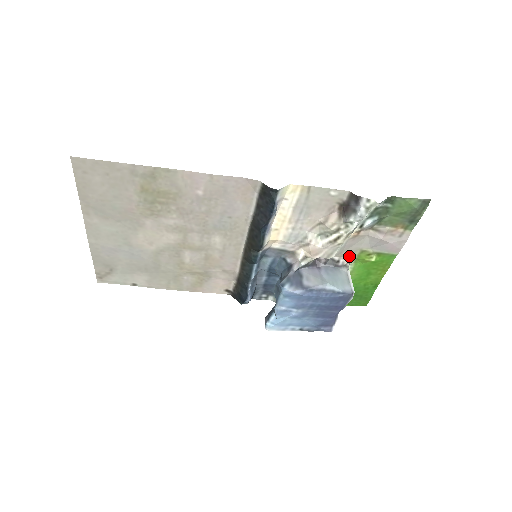
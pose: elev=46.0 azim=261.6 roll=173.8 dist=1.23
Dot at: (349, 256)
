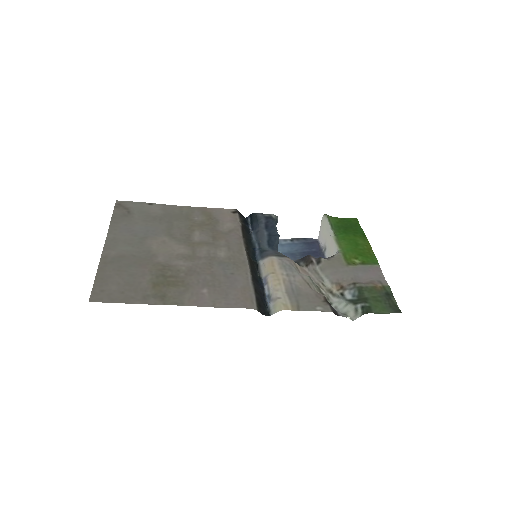
Dot at: (337, 260)
